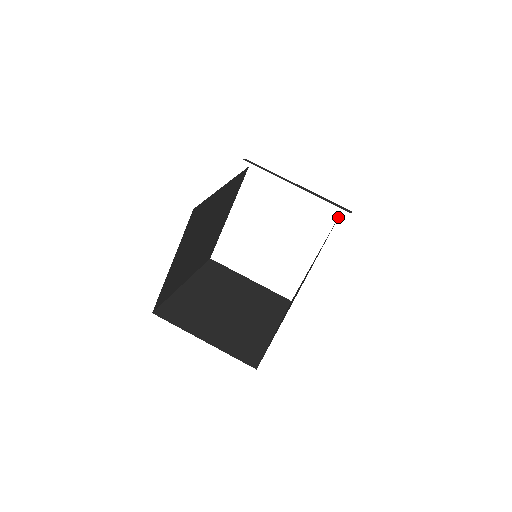
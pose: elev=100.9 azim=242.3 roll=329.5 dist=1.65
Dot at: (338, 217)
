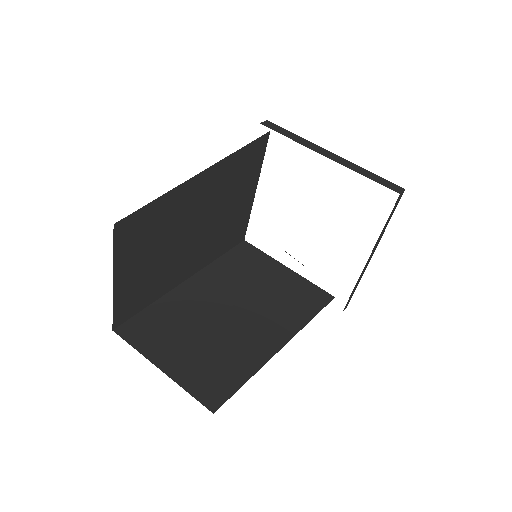
Dot at: occluded
